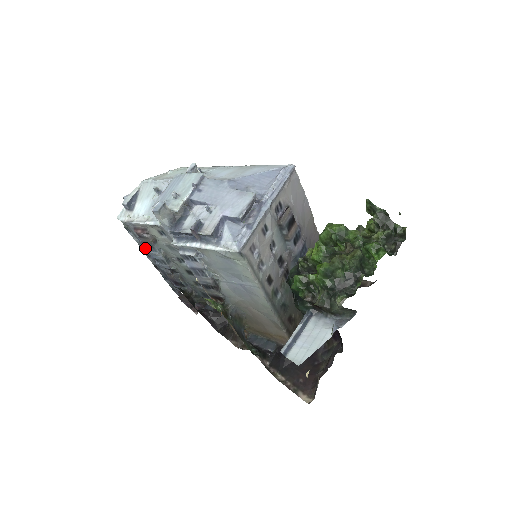
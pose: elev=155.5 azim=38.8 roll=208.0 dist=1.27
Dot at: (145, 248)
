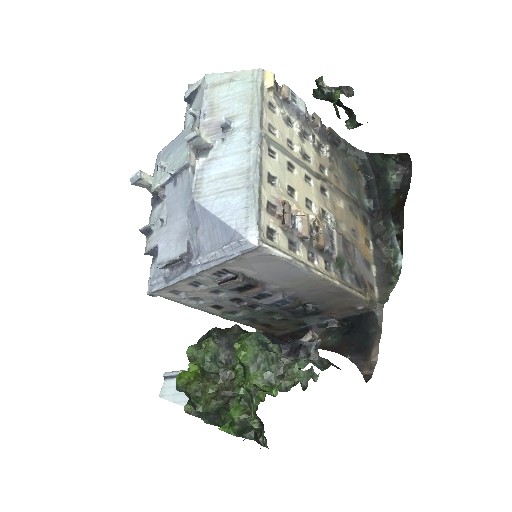
Dot at: occluded
